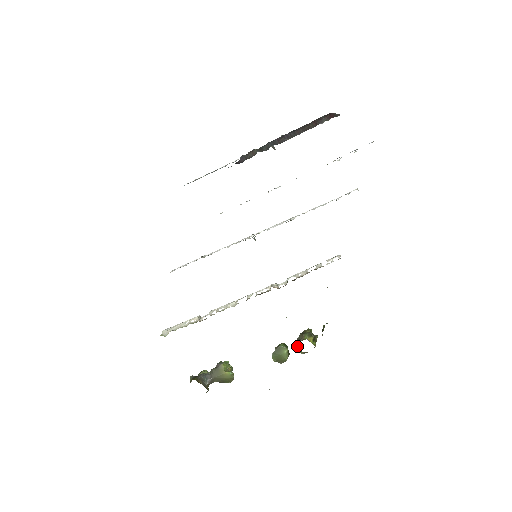
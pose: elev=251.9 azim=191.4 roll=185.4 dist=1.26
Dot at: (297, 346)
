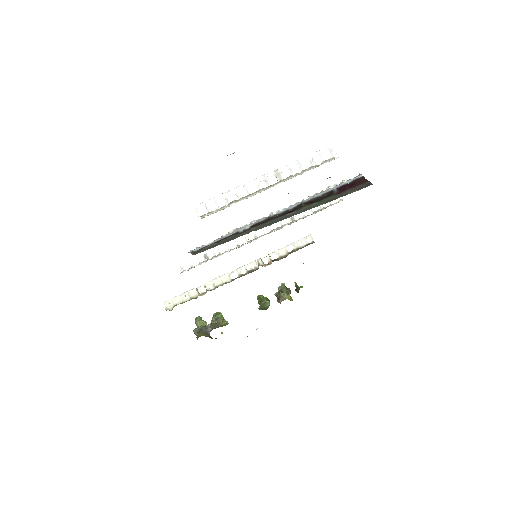
Dot at: (279, 302)
